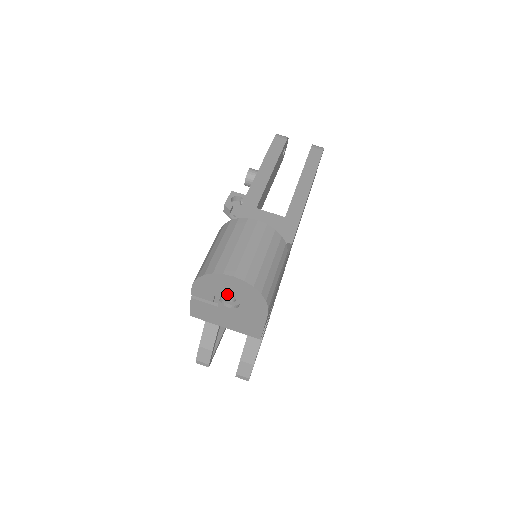
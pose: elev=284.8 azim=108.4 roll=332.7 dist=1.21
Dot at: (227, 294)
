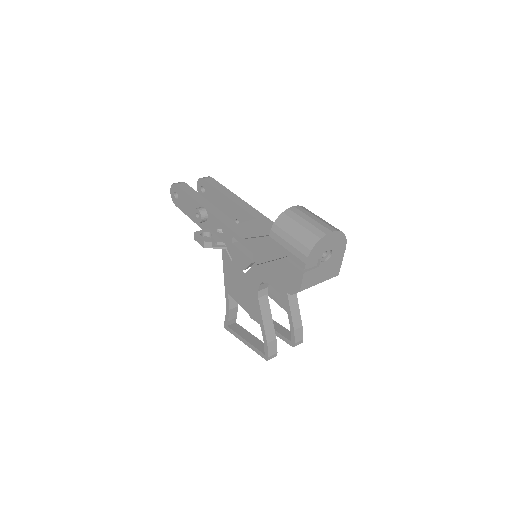
Dot at: (323, 252)
